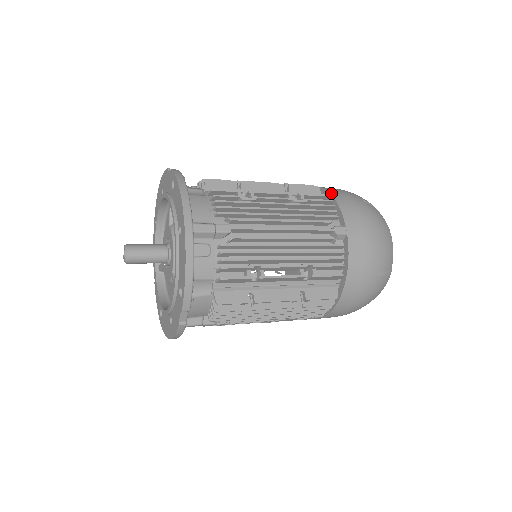
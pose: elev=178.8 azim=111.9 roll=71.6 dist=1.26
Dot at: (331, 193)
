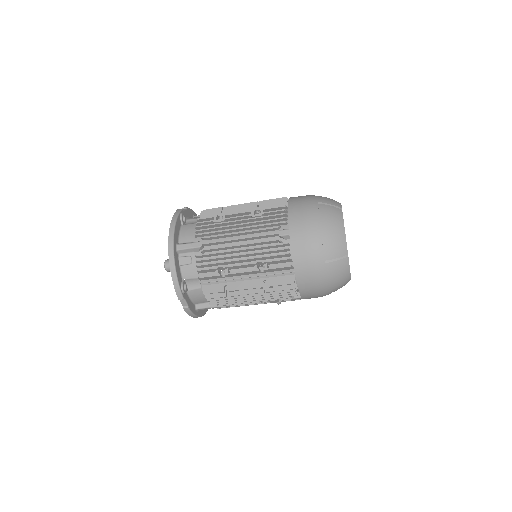
Dot at: (289, 203)
